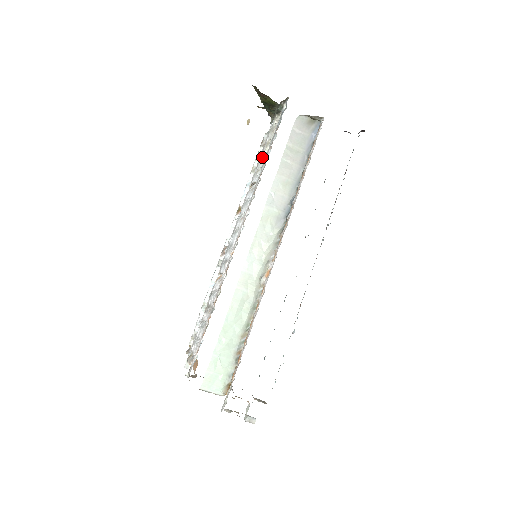
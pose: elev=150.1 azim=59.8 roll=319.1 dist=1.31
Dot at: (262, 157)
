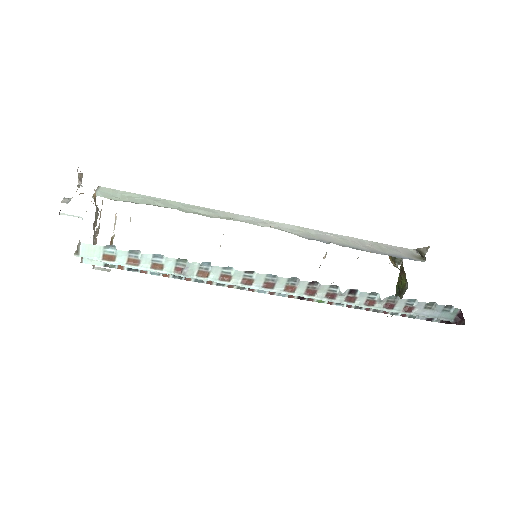
Dot at: occluded
